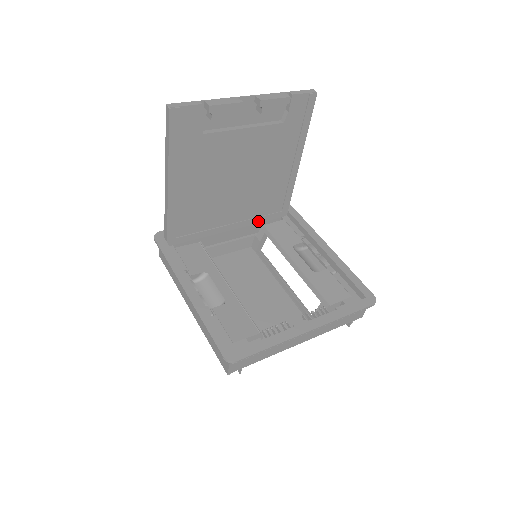
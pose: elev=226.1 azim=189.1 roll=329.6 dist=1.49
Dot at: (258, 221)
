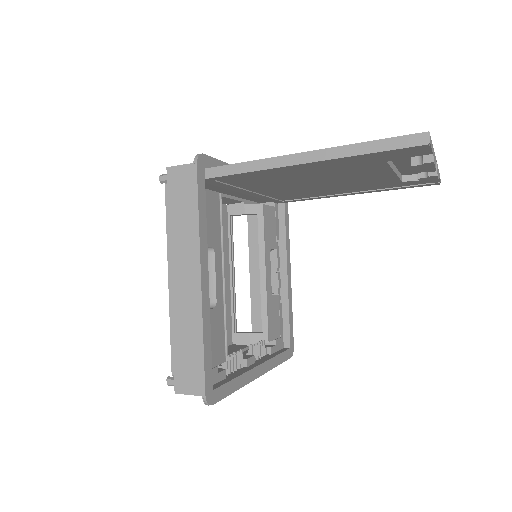
Dot at: (264, 198)
